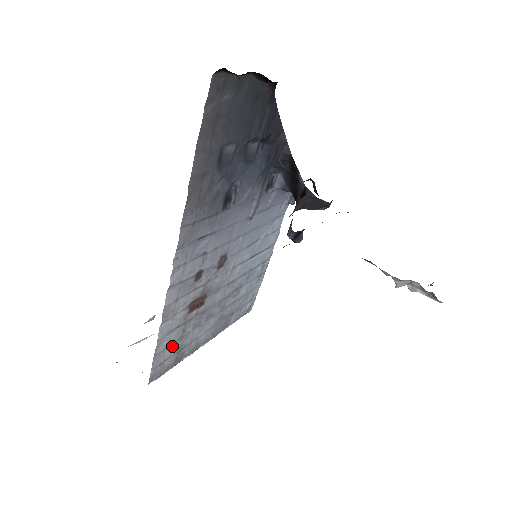
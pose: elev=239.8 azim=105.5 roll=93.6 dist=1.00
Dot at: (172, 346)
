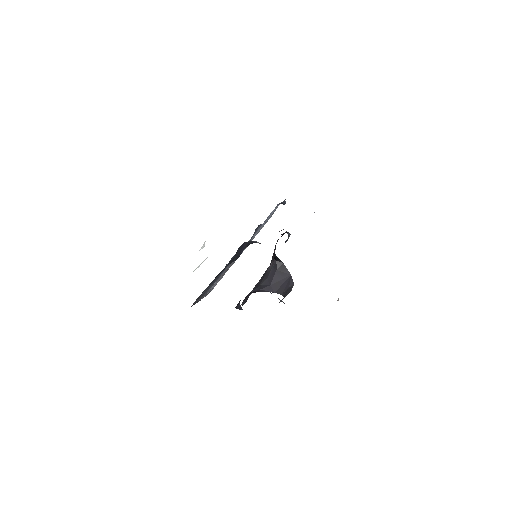
Dot at: (217, 282)
